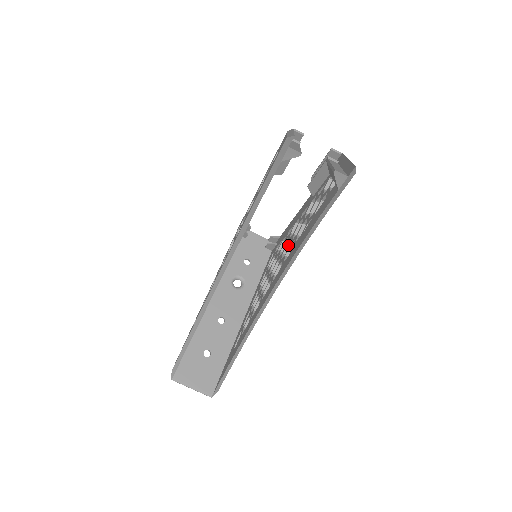
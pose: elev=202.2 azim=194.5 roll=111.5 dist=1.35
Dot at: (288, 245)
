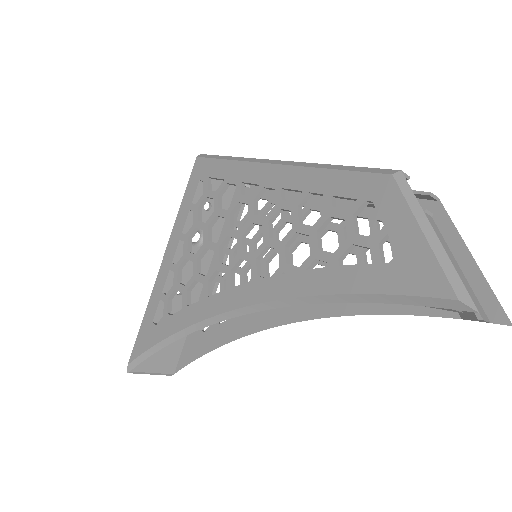
Dot at: (298, 243)
